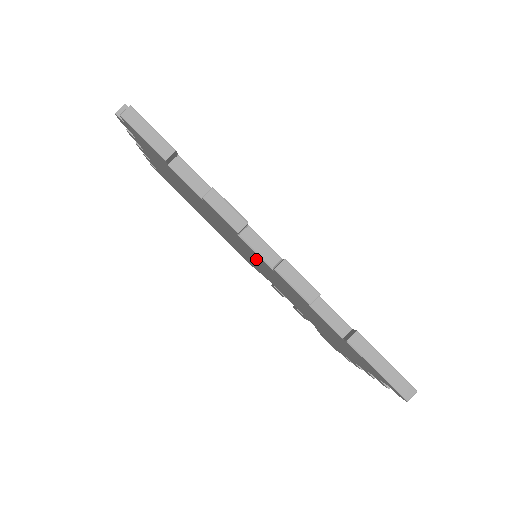
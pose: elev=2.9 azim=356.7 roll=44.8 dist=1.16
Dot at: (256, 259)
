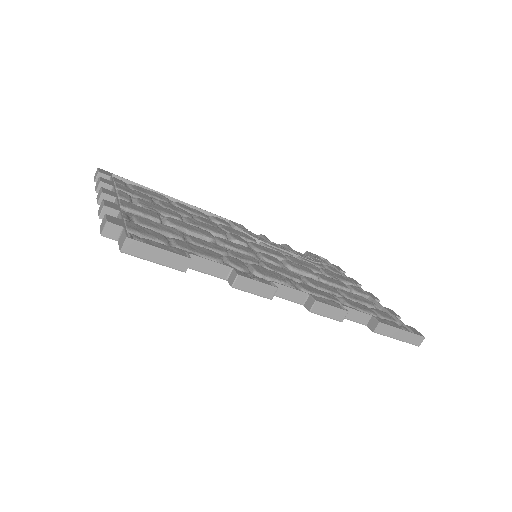
Dot at: occluded
